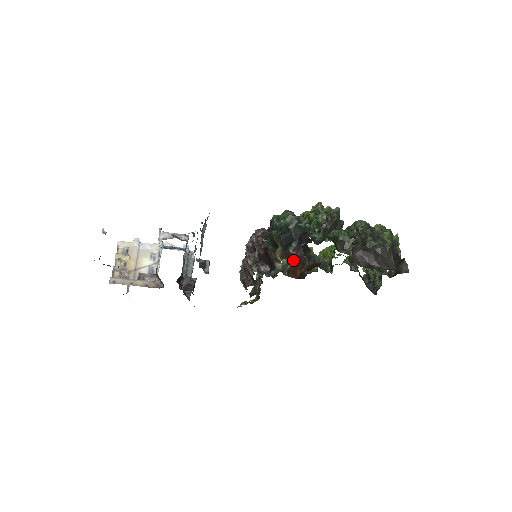
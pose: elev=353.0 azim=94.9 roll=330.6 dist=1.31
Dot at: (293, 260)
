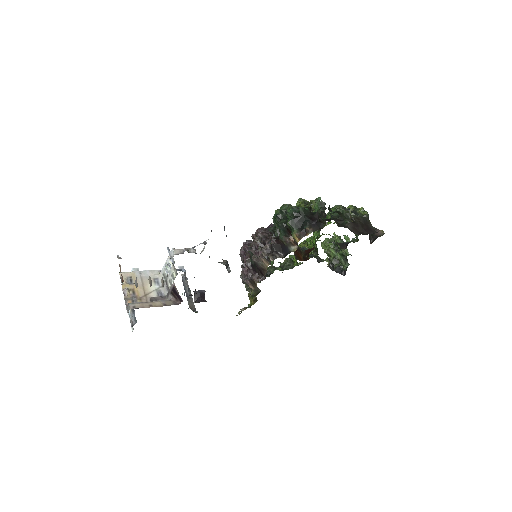
Dot at: occluded
